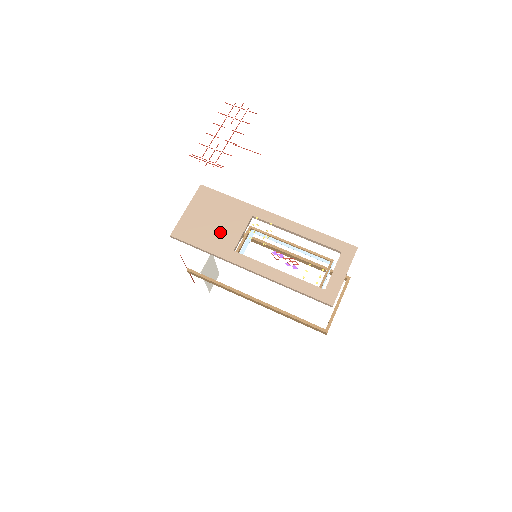
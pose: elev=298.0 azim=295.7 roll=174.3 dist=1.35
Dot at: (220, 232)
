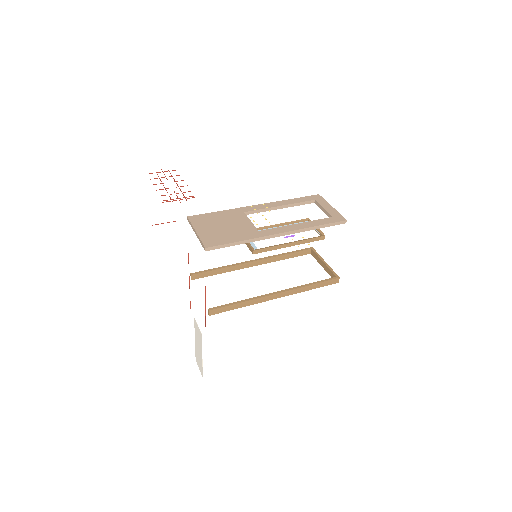
Dot at: (236, 228)
